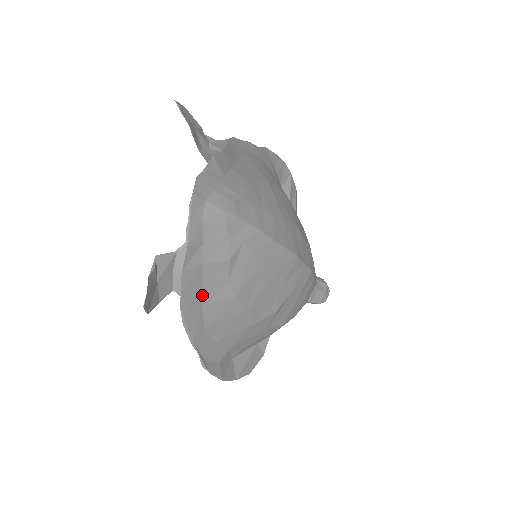
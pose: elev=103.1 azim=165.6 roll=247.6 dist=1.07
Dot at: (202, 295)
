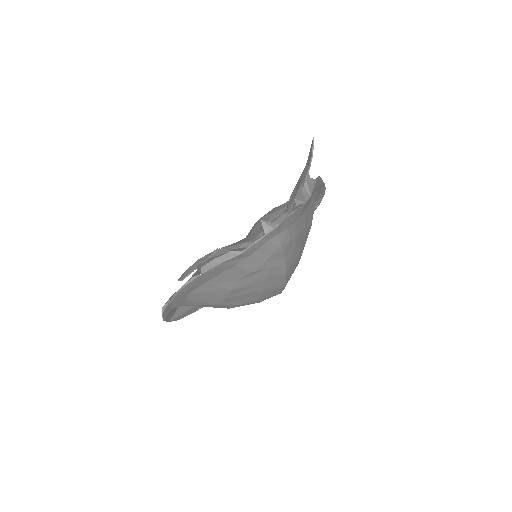
Dot at: (213, 278)
